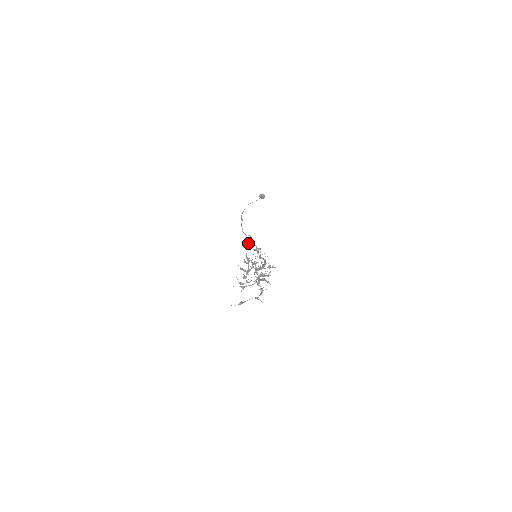
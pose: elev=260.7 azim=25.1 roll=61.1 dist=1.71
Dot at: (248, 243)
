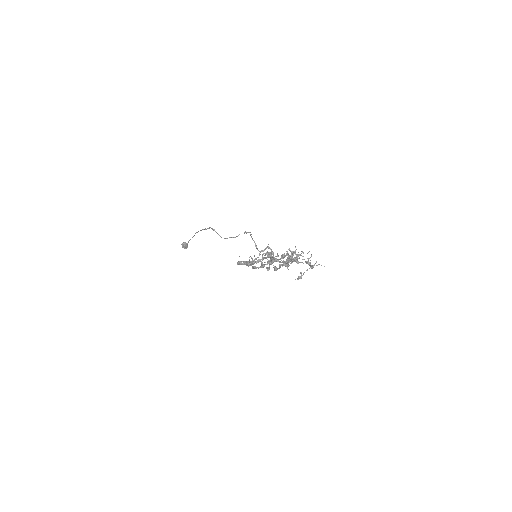
Dot at: (250, 234)
